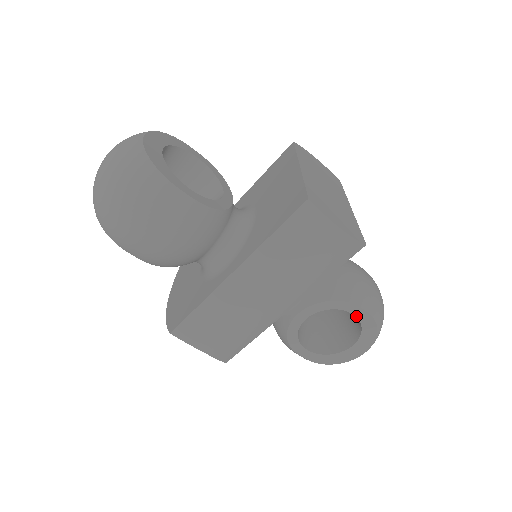
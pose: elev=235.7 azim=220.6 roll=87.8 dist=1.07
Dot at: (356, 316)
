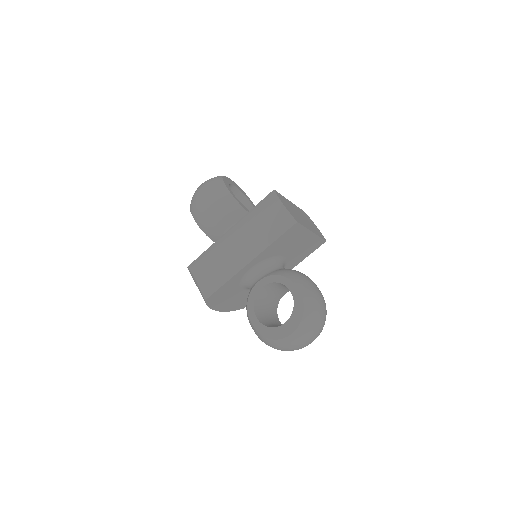
Dot at: (292, 293)
